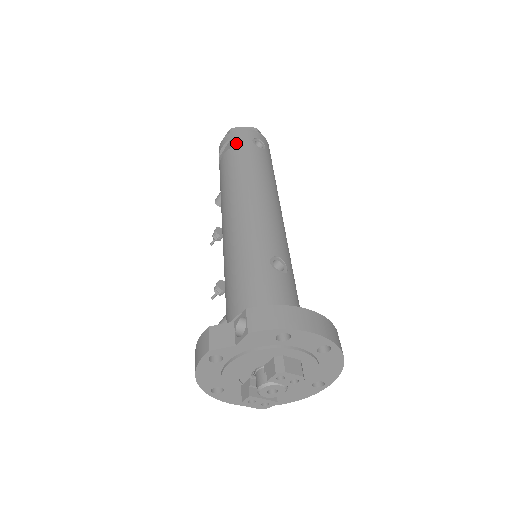
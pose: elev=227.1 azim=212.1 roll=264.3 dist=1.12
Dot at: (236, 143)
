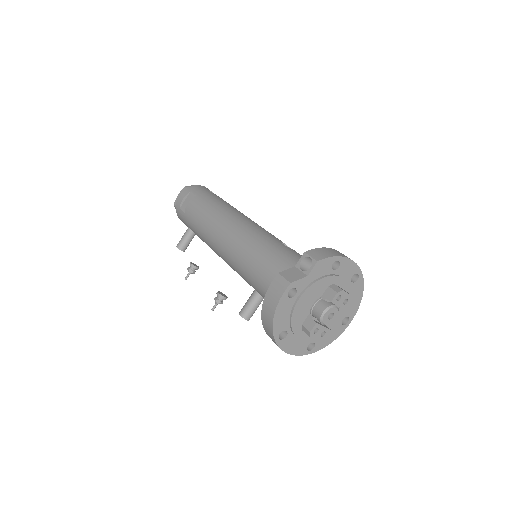
Dot at: (198, 193)
